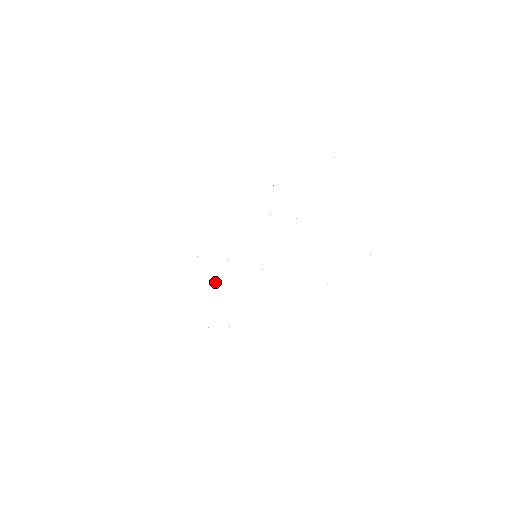
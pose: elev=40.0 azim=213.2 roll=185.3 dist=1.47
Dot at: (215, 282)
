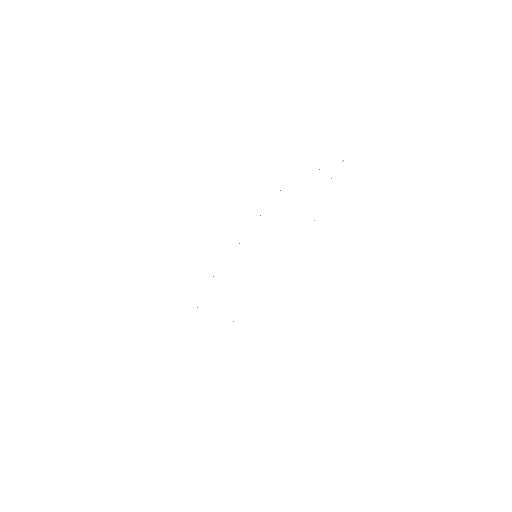
Dot at: occluded
